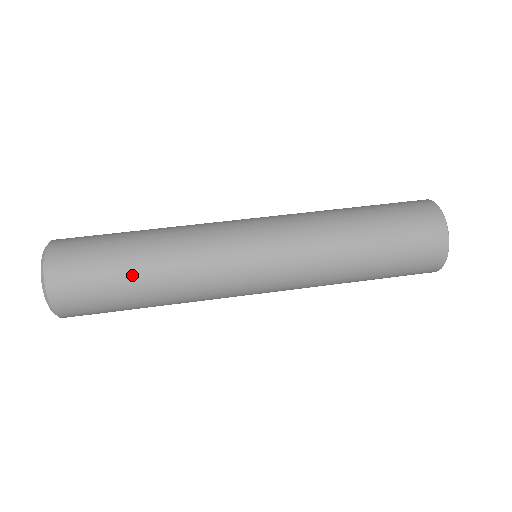
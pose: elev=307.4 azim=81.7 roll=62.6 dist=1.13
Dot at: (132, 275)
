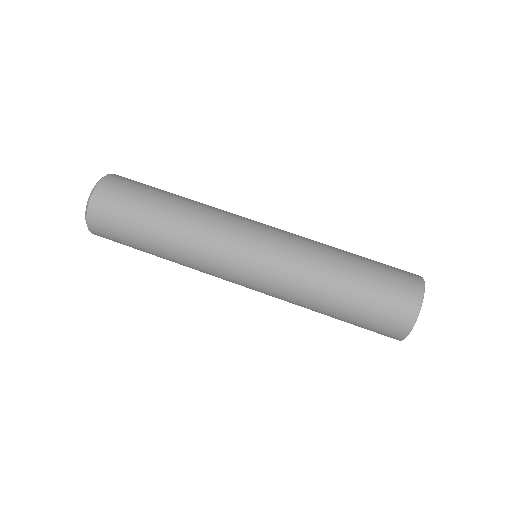
Dot at: (149, 234)
